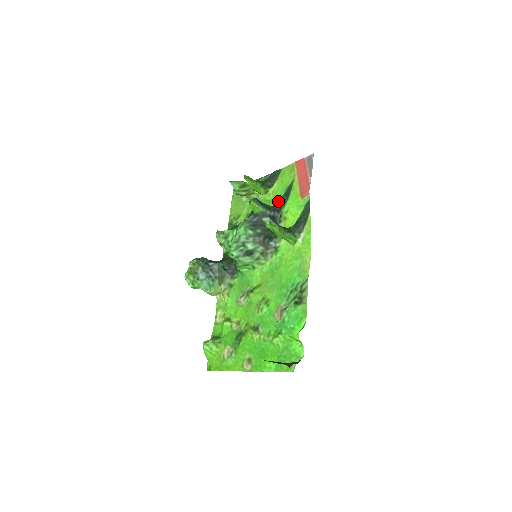
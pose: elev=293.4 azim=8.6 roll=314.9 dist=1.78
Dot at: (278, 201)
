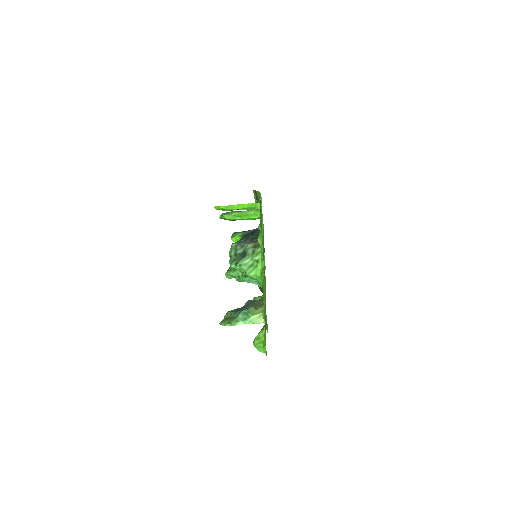
Dot at: occluded
